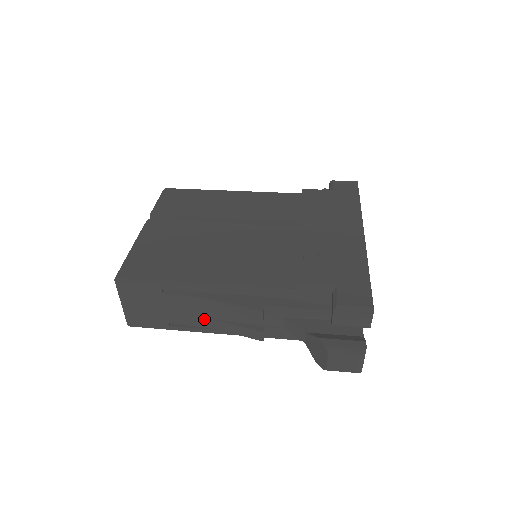
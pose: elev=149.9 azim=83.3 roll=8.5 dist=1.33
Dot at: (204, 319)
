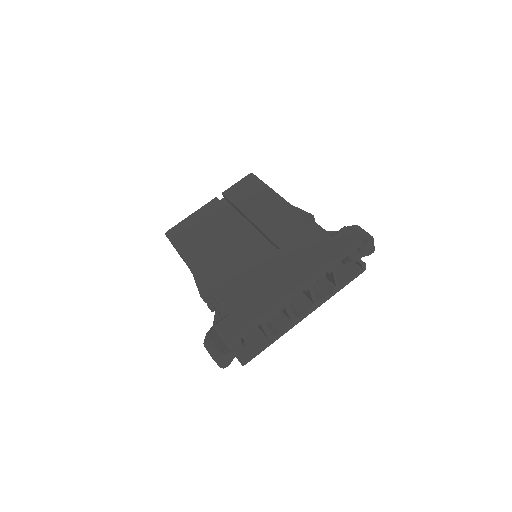
Dot at: occluded
